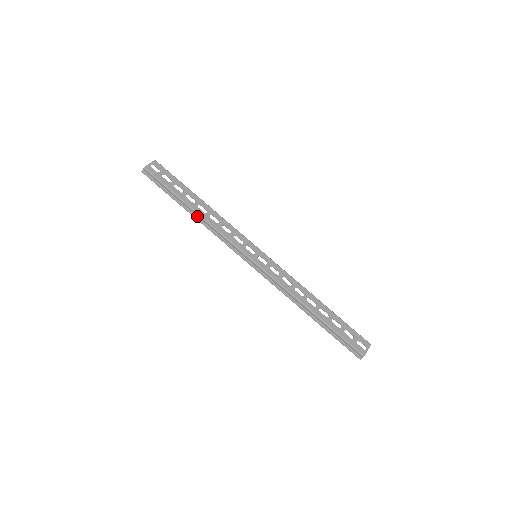
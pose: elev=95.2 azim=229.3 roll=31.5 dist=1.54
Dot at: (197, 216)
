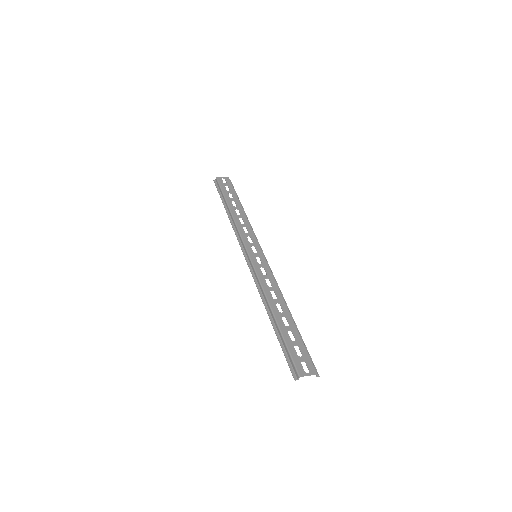
Dot at: (230, 215)
